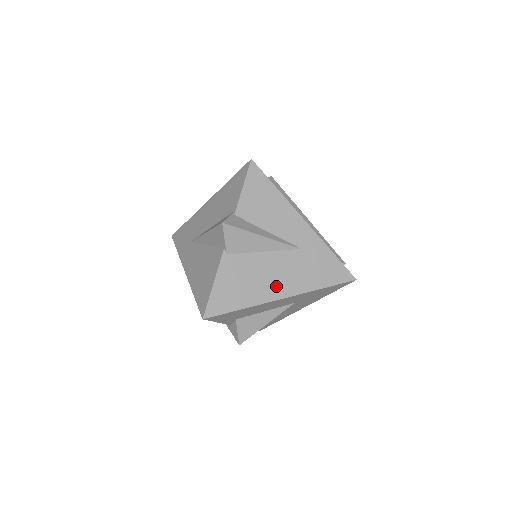
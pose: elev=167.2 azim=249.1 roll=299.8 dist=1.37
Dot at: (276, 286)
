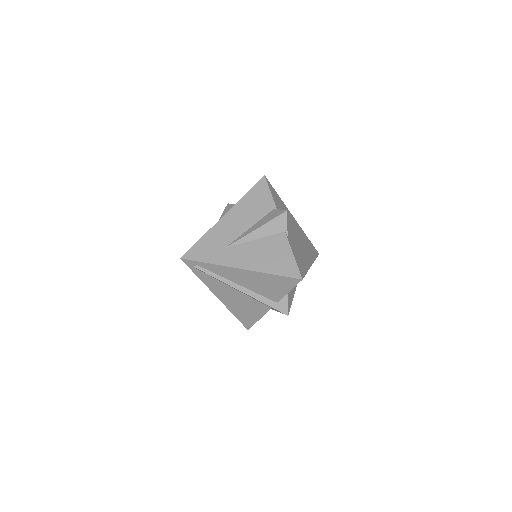
Dot at: (307, 257)
